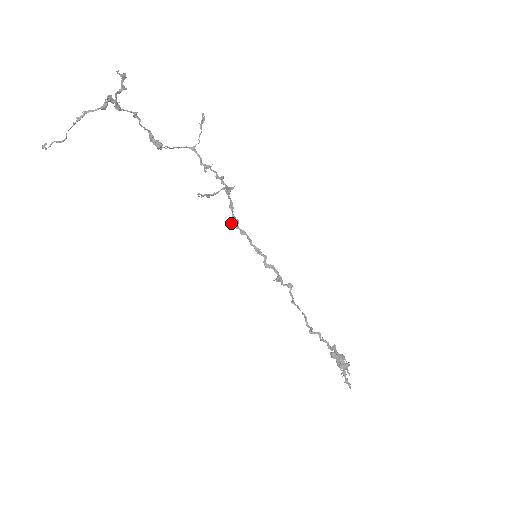
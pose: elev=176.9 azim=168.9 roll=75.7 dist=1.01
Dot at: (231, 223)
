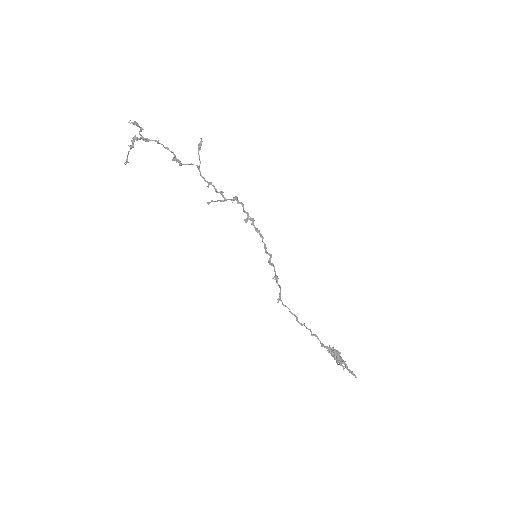
Dot at: occluded
